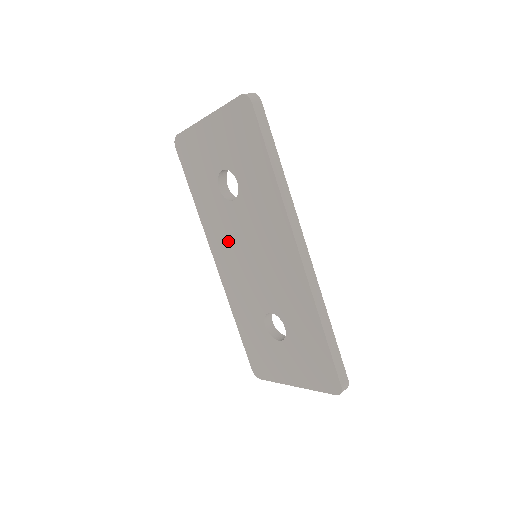
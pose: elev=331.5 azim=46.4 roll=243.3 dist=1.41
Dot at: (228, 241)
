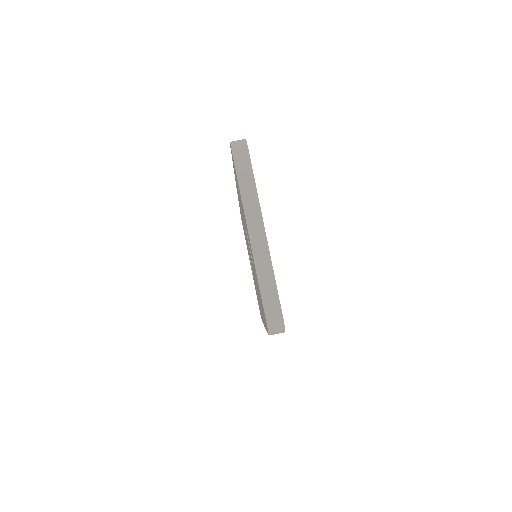
Dot at: occluded
